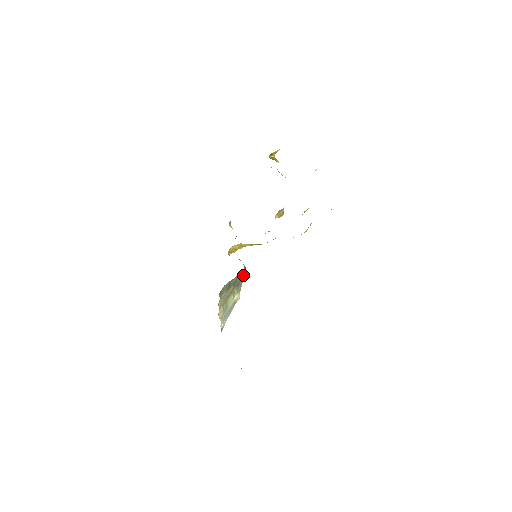
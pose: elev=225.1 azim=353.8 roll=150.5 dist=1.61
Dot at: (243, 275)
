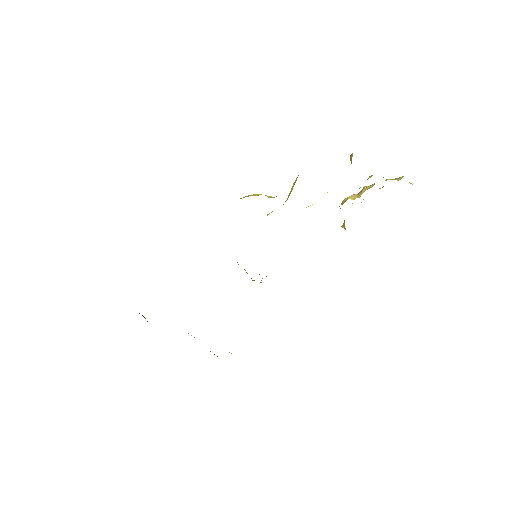
Dot at: occluded
